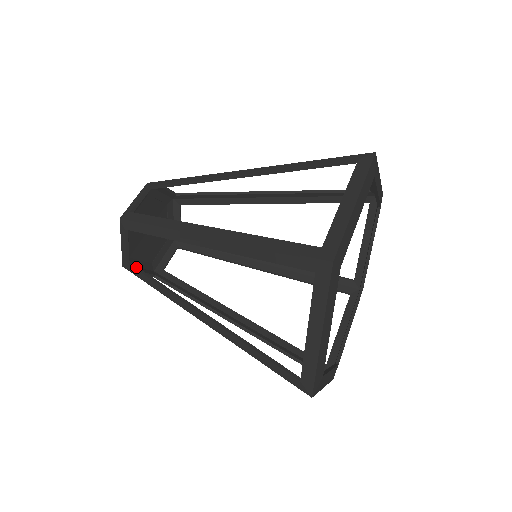
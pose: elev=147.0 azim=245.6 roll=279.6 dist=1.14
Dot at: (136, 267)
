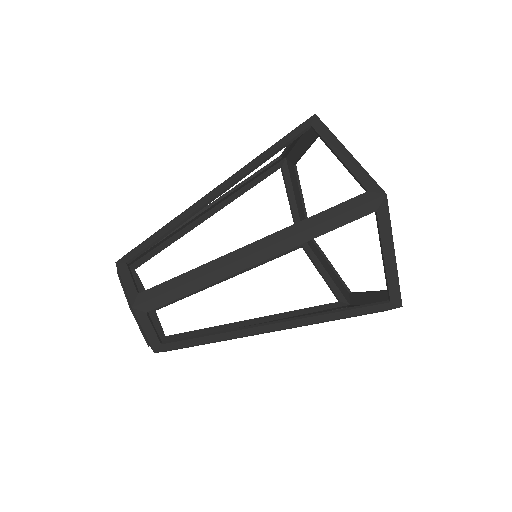
Dot at: (174, 340)
